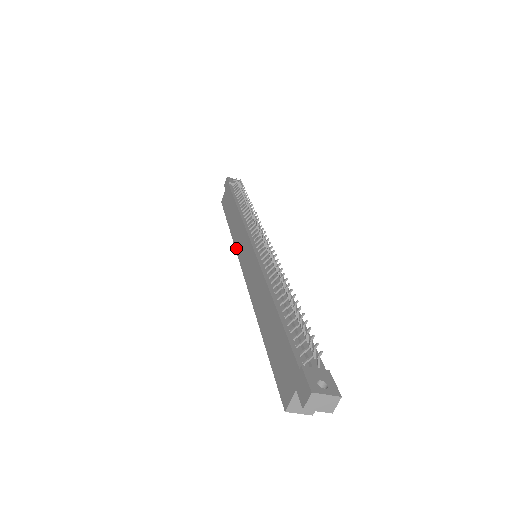
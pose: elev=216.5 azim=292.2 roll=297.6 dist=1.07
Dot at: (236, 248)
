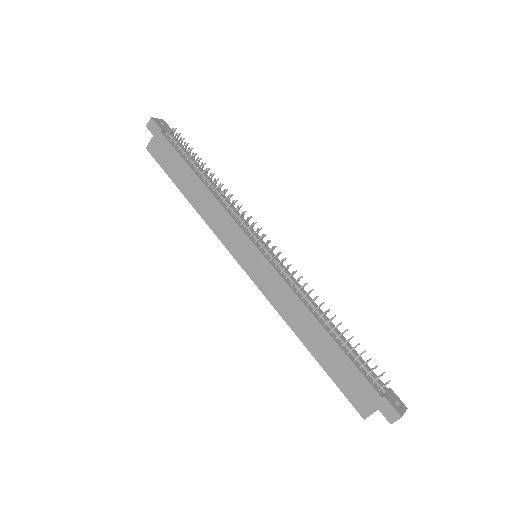
Dot at: (220, 238)
